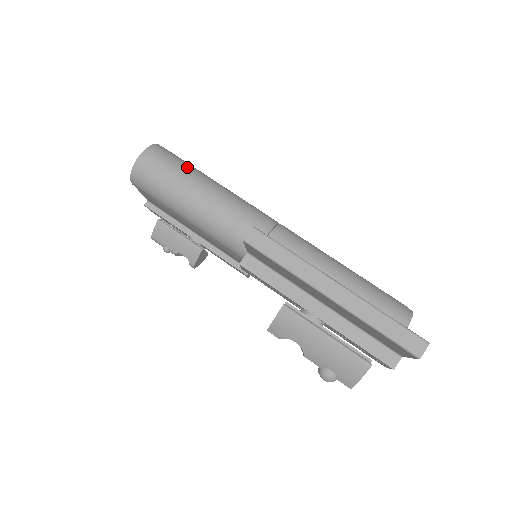
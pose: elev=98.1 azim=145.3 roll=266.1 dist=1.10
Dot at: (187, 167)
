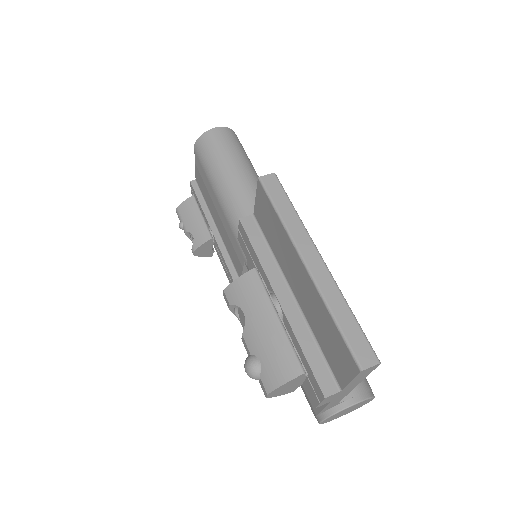
Dot at: (247, 158)
